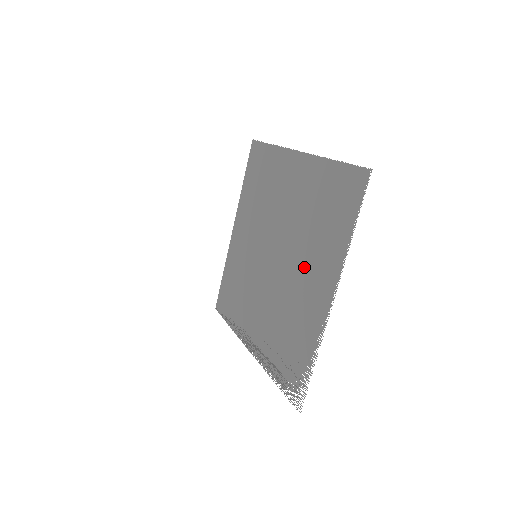
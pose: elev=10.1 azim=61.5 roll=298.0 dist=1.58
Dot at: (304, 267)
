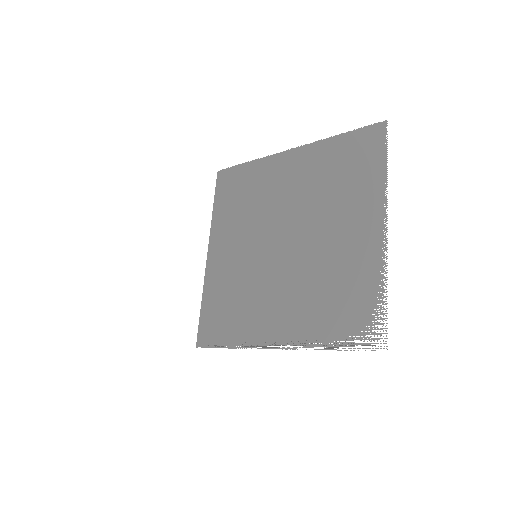
Dot at: (335, 224)
